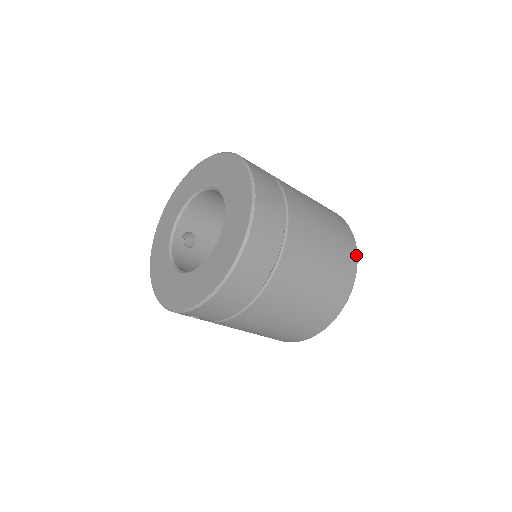
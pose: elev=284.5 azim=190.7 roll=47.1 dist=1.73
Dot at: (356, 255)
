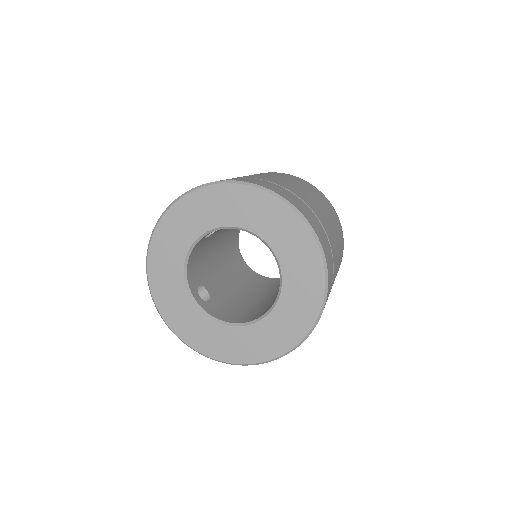
Dot at: occluded
